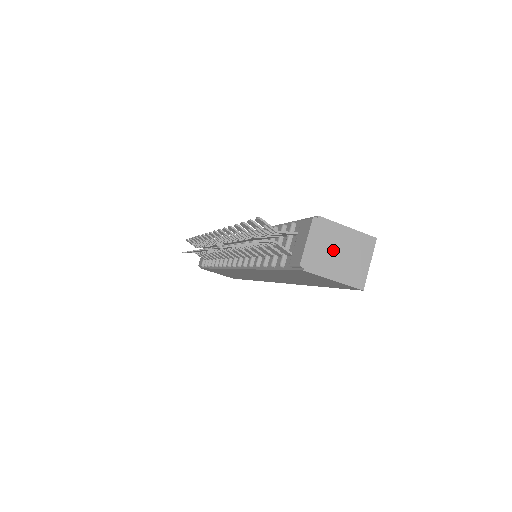
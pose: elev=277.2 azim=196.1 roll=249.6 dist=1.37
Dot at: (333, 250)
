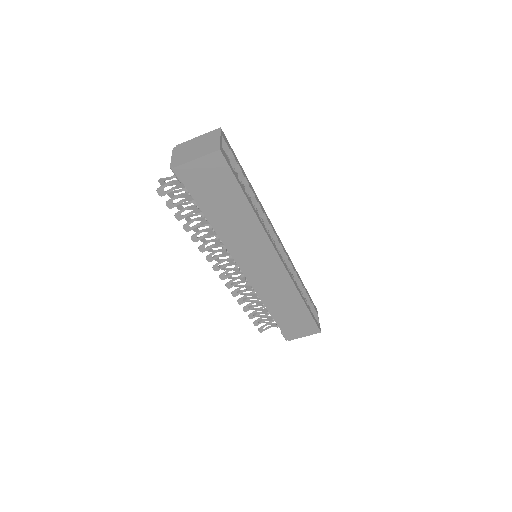
Dot at: (191, 150)
